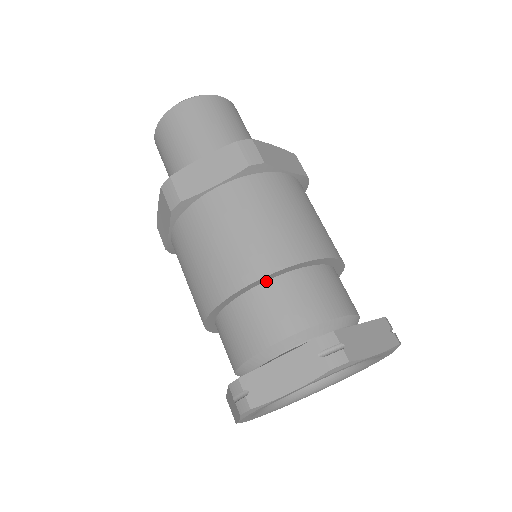
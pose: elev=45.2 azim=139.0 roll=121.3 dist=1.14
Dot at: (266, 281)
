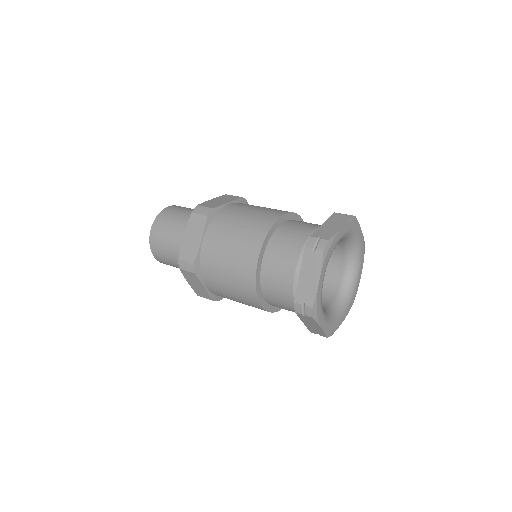
Dot at: (264, 252)
